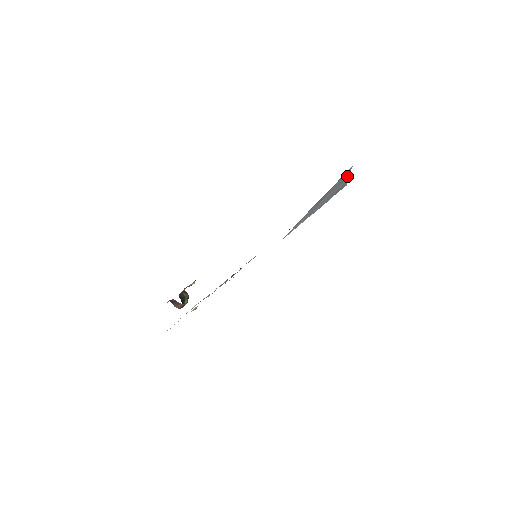
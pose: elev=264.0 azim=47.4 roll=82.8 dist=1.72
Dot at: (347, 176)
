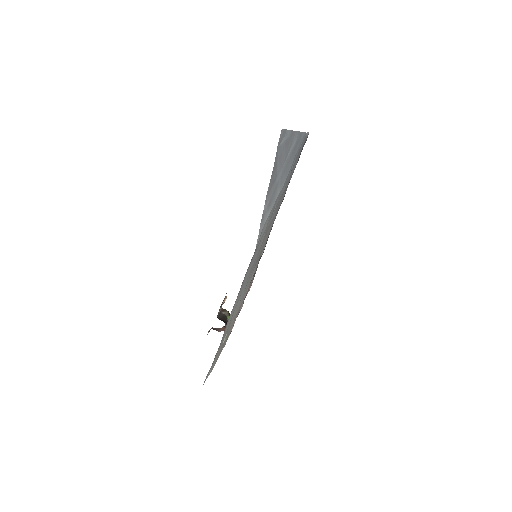
Dot at: (290, 135)
